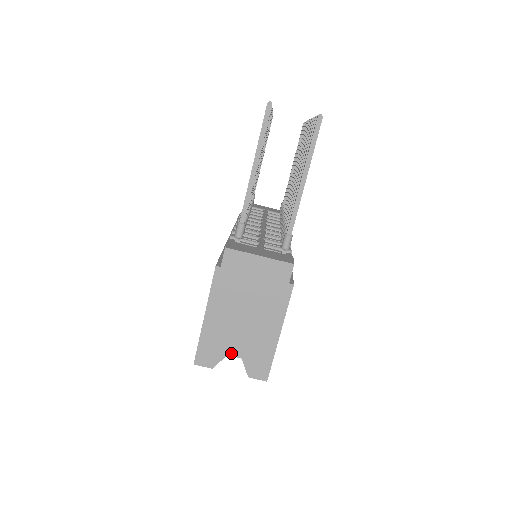
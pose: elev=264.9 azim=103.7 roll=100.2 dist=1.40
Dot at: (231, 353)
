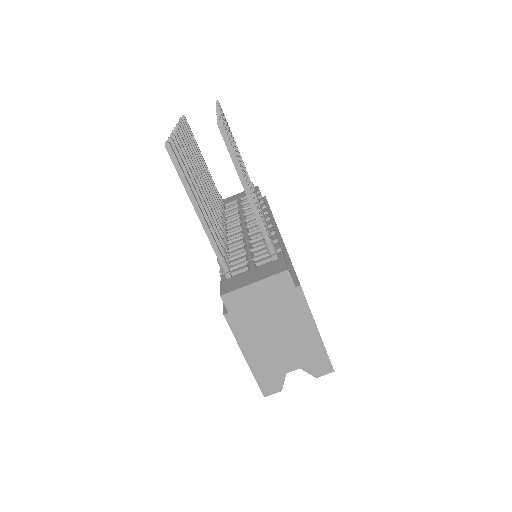
Dot at: (288, 370)
